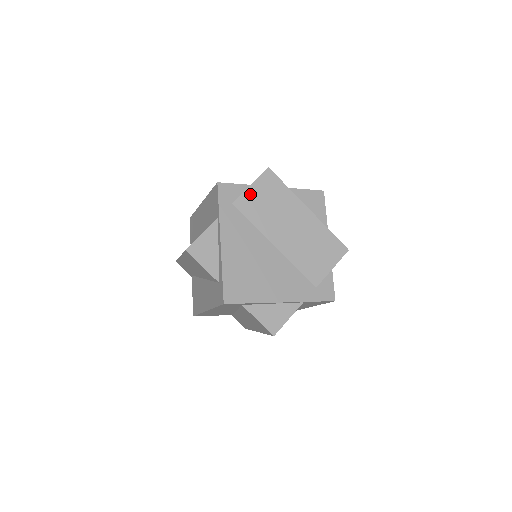
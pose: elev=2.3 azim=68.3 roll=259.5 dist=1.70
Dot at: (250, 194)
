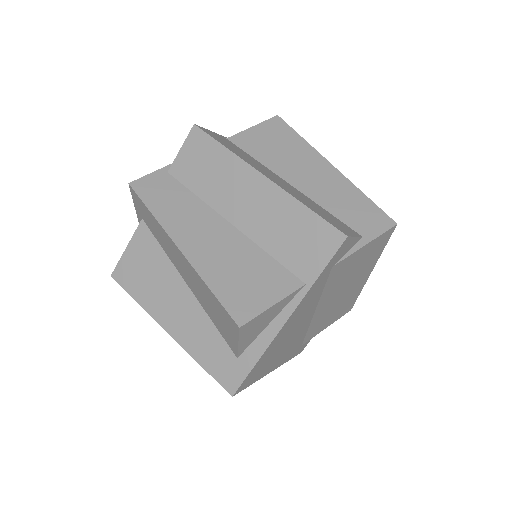
Dot at: (355, 256)
